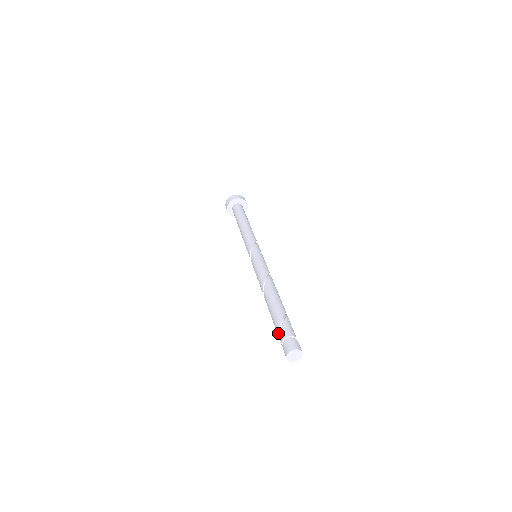
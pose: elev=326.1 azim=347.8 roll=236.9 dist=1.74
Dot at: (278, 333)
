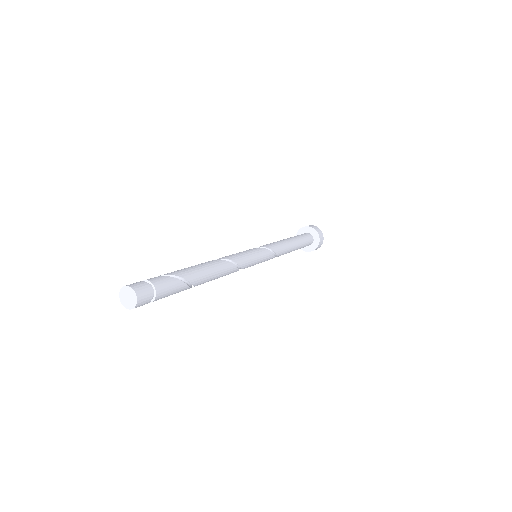
Dot at: (154, 277)
